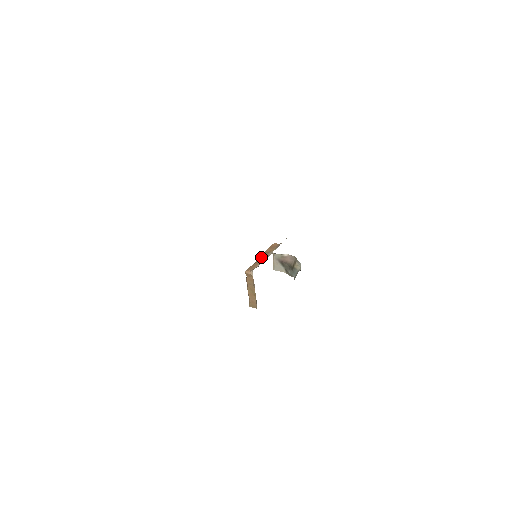
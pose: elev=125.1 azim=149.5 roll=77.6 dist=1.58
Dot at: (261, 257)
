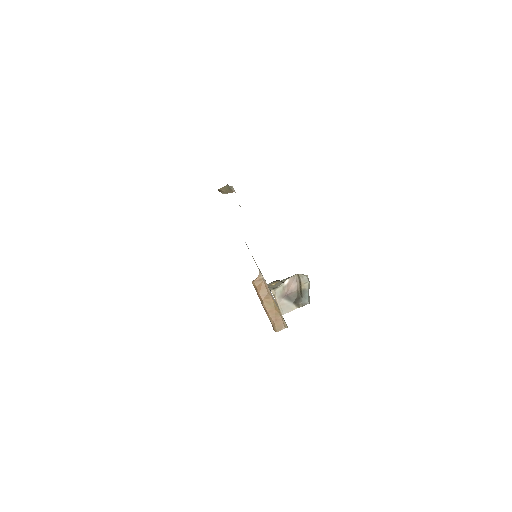
Dot at: occluded
